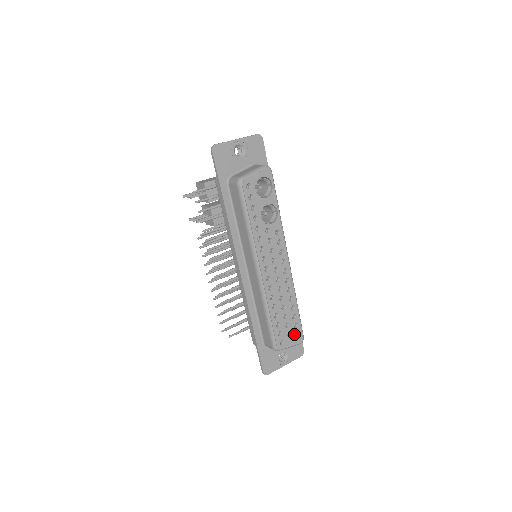
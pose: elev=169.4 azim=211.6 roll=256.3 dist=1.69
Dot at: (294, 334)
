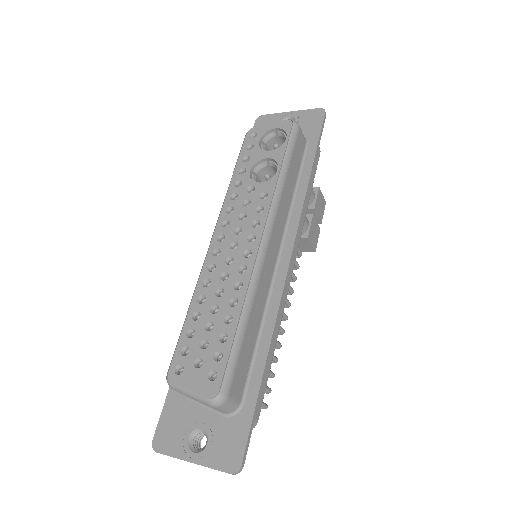
Dot at: (207, 371)
